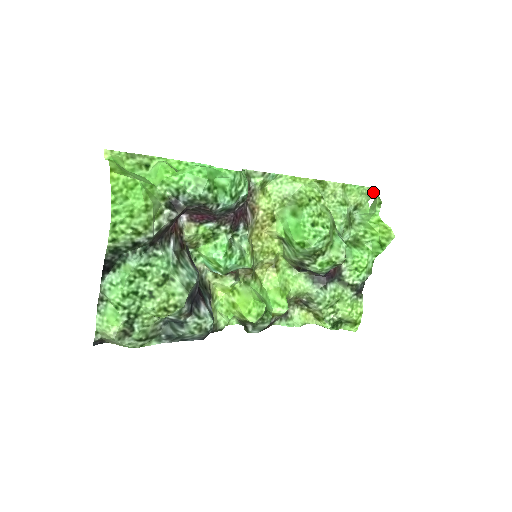
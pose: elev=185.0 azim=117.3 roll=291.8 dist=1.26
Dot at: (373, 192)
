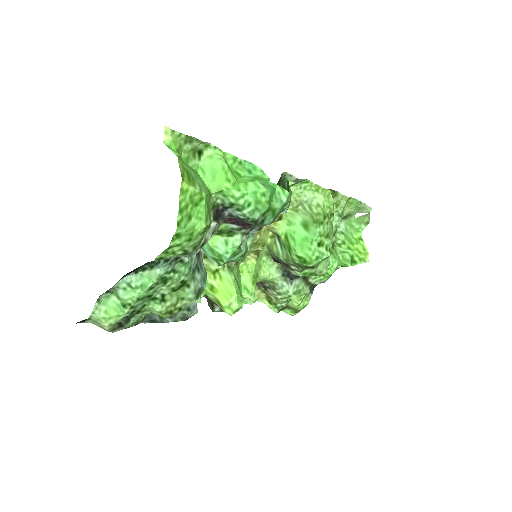
Dot at: (366, 209)
